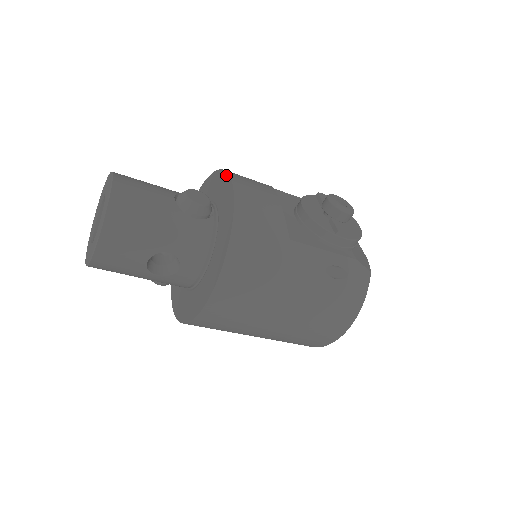
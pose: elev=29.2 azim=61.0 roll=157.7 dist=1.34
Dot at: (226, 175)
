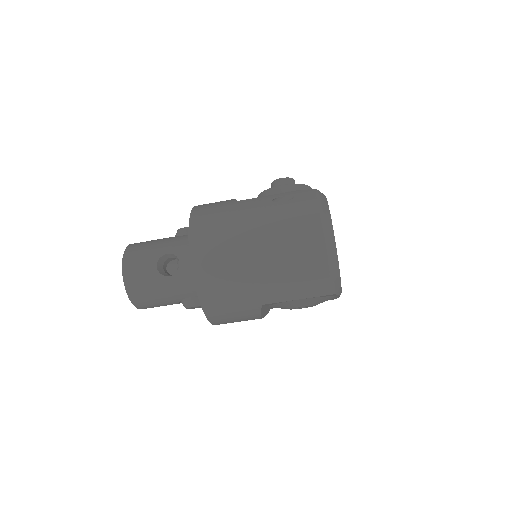
Dot at: occluded
